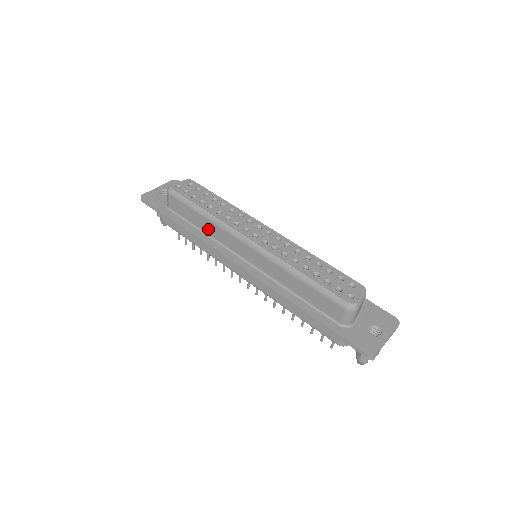
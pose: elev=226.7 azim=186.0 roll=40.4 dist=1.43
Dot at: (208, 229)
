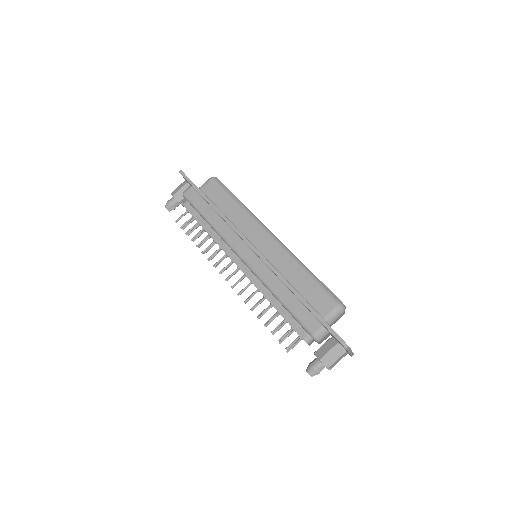
Dot at: (233, 214)
